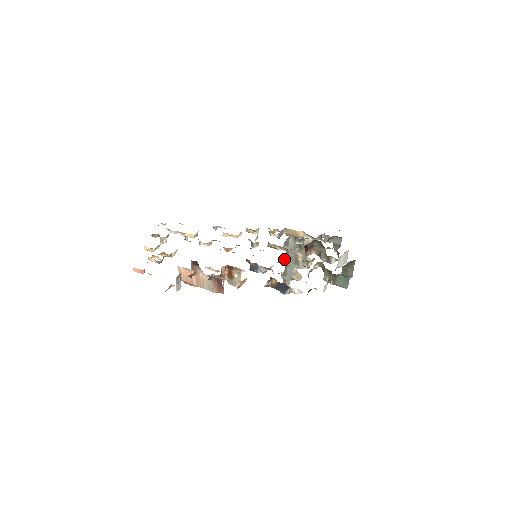
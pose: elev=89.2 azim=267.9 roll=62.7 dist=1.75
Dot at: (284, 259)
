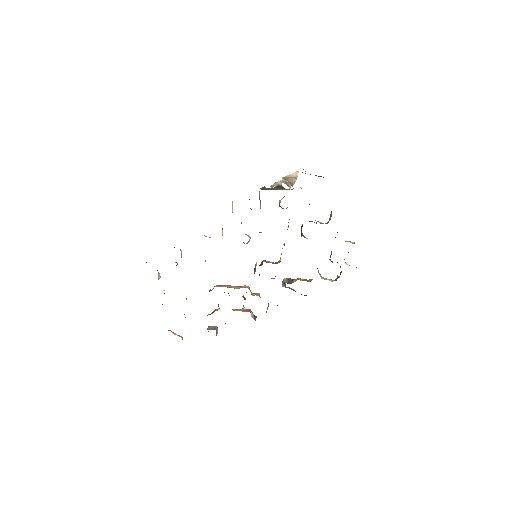
Dot at: occluded
